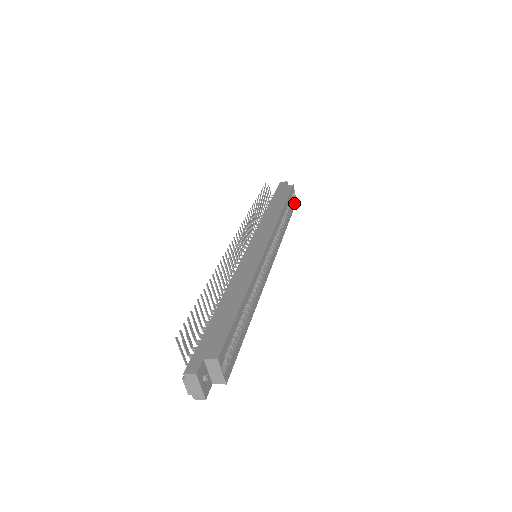
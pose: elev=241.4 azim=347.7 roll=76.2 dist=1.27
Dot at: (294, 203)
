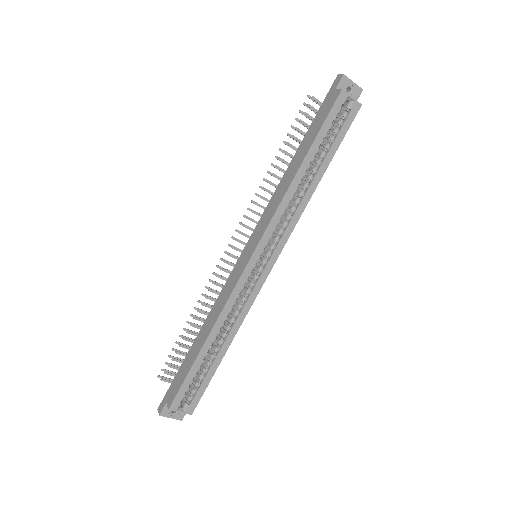
Dot at: (350, 117)
